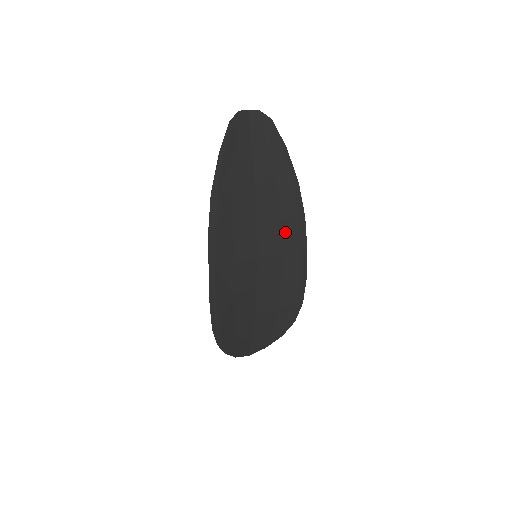
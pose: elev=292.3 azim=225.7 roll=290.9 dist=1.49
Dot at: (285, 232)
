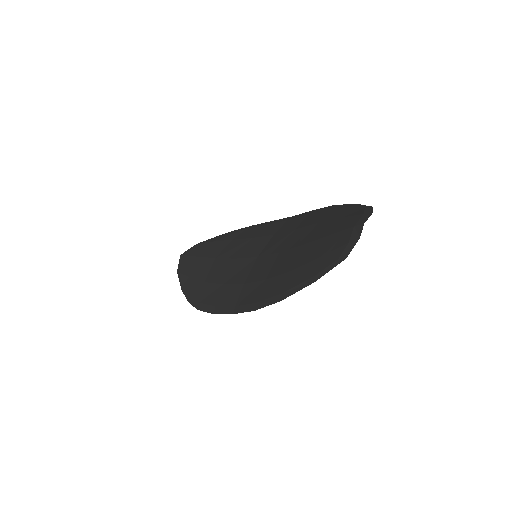
Dot at: occluded
